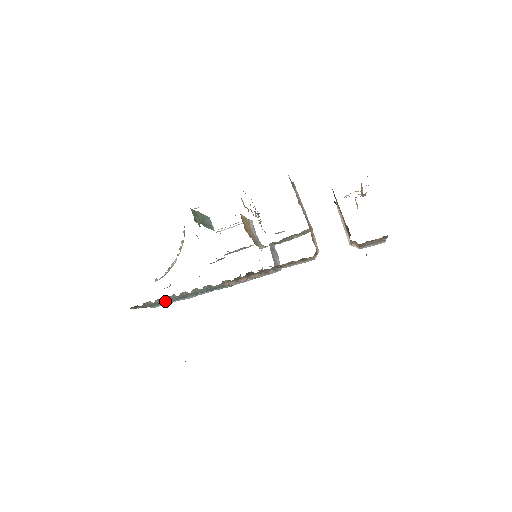
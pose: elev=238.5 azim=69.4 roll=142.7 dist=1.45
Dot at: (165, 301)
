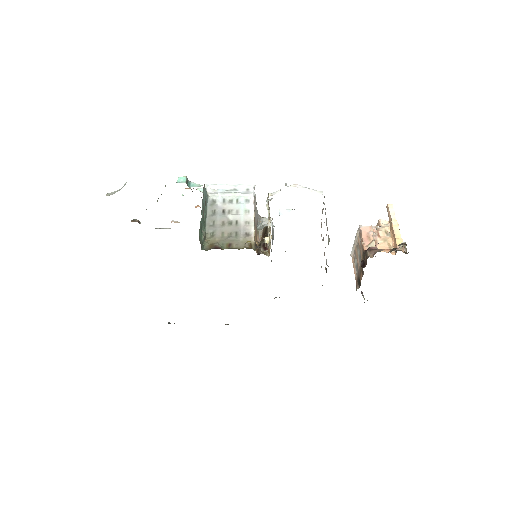
Dot at: occluded
